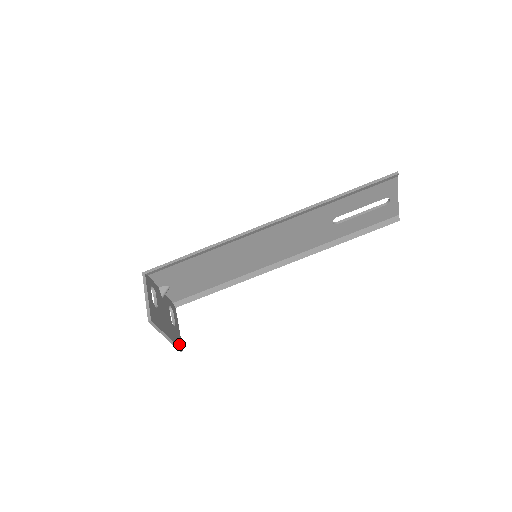
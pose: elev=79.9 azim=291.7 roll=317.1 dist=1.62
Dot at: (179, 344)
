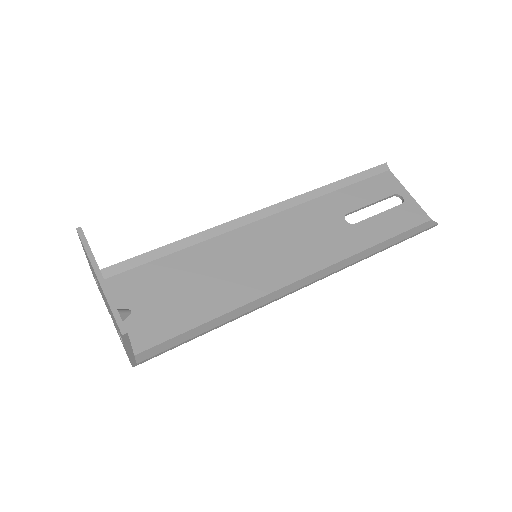
Dot at: (123, 324)
